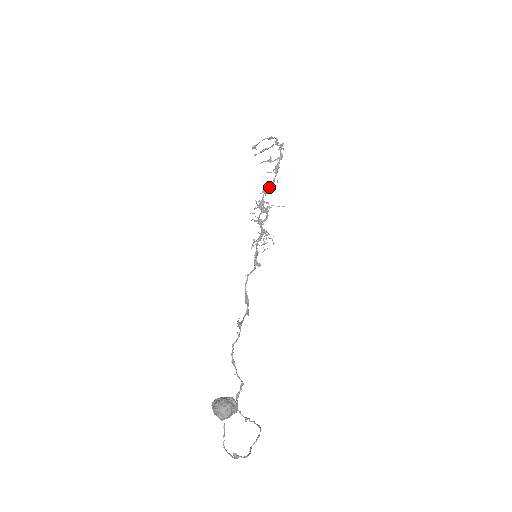
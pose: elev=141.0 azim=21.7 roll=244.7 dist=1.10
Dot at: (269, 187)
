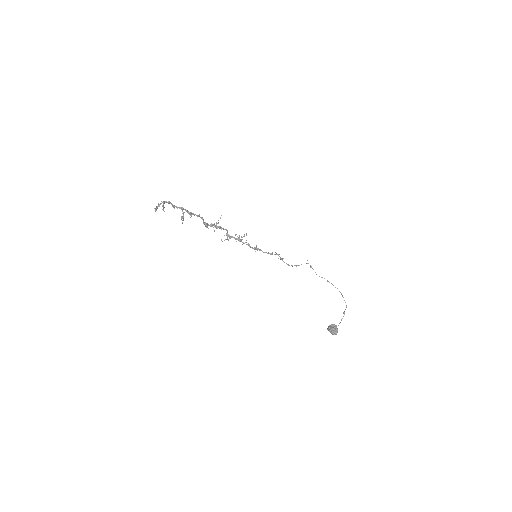
Dot at: (204, 222)
